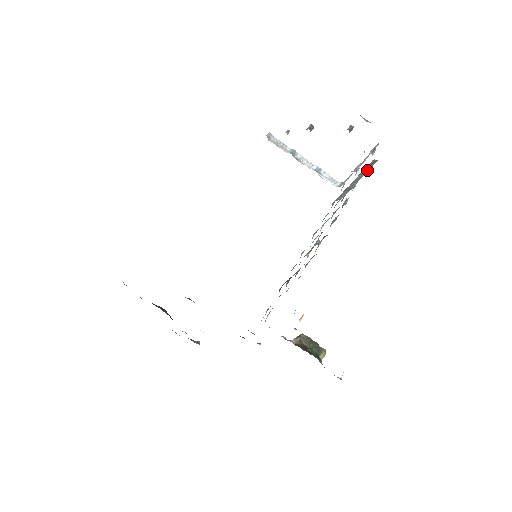
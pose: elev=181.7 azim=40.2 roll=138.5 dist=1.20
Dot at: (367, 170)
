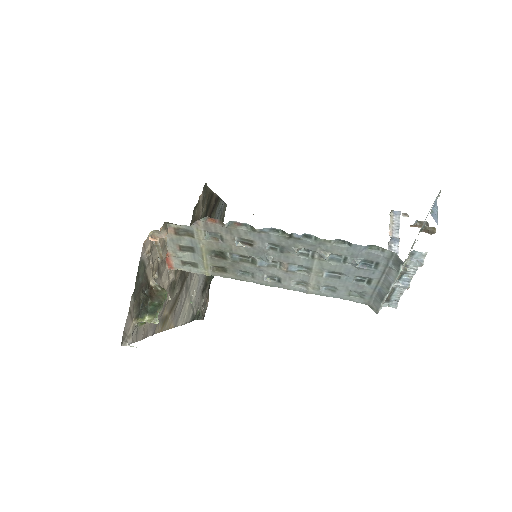
Dot at: (395, 274)
